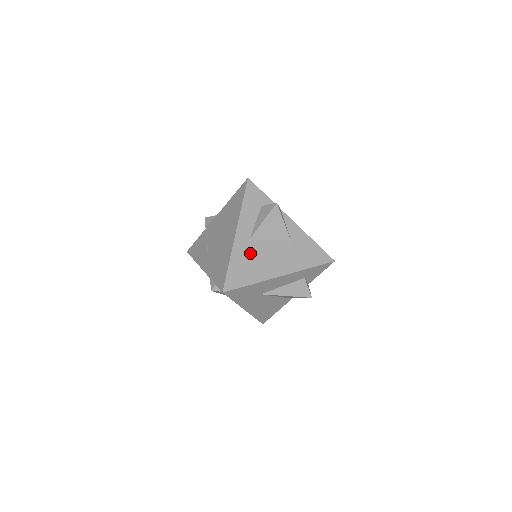
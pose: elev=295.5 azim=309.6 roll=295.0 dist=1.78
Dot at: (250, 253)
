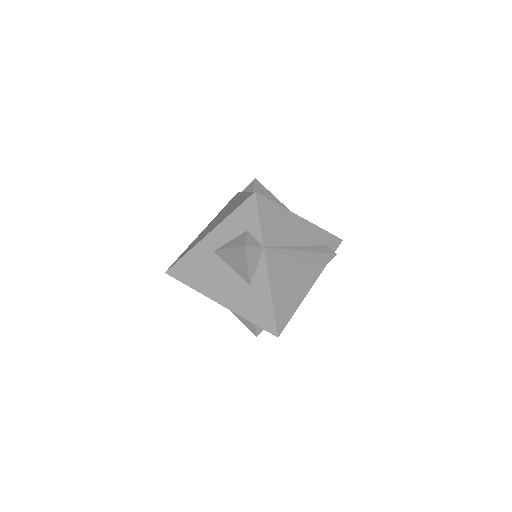
Dot at: (206, 263)
